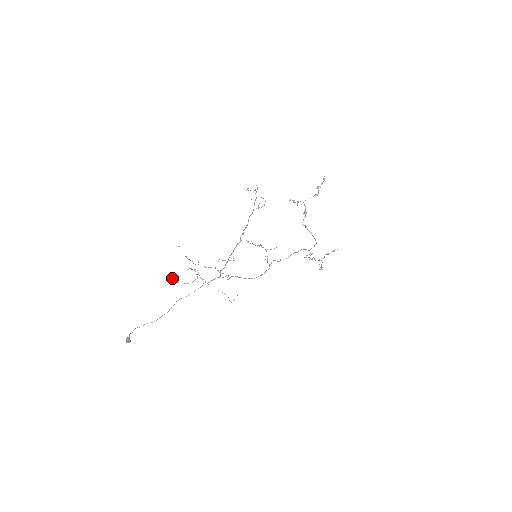
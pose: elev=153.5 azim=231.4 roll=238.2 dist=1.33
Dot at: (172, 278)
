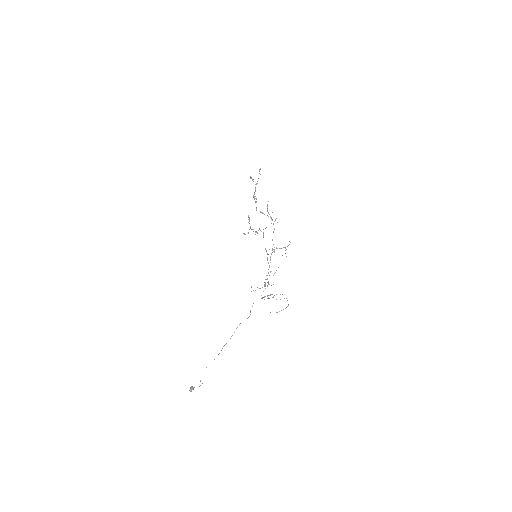
Dot at: occluded
